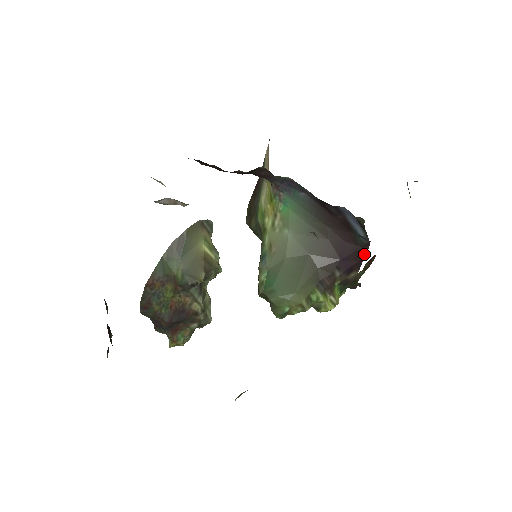
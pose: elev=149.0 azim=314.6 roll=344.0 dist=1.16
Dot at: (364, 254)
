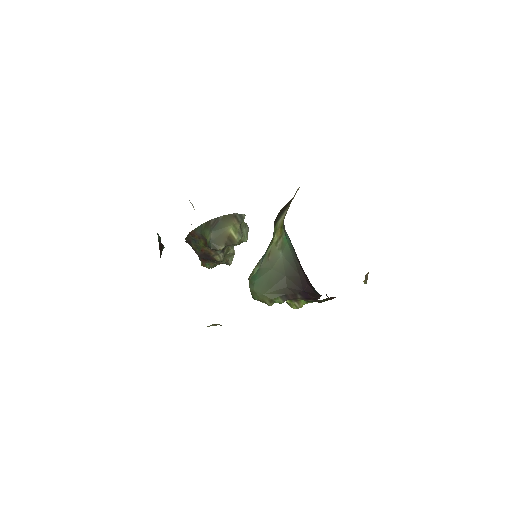
Dot at: (318, 297)
